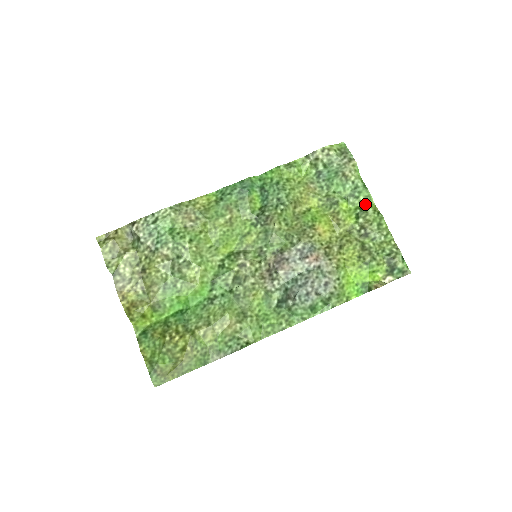
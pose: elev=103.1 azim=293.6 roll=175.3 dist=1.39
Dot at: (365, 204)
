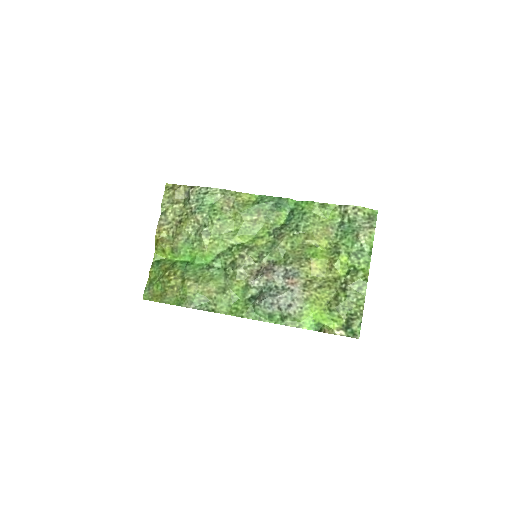
Dot at: (361, 267)
